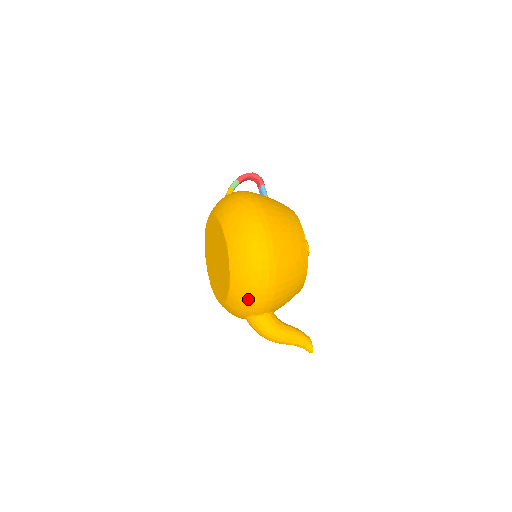
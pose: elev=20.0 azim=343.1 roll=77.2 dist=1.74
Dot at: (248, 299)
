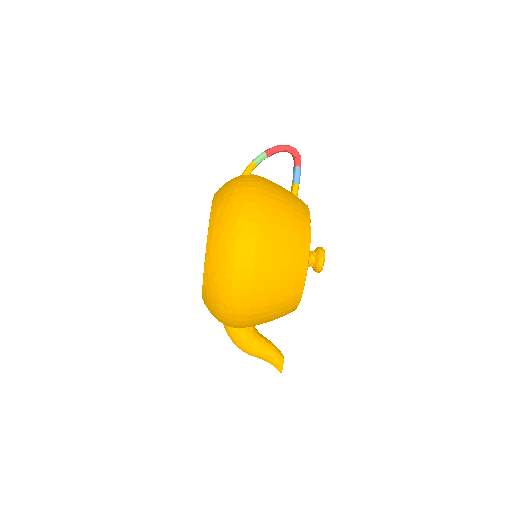
Dot at: (217, 317)
